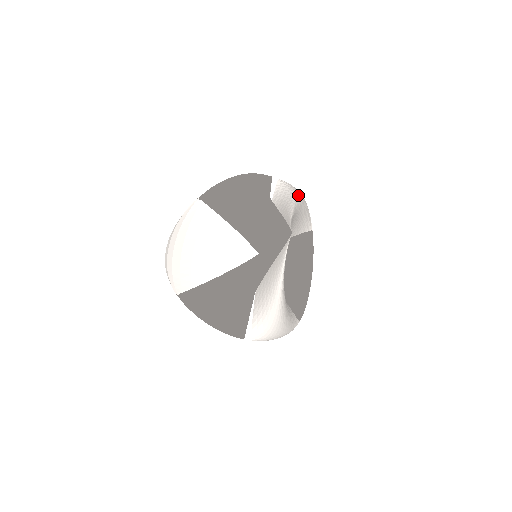
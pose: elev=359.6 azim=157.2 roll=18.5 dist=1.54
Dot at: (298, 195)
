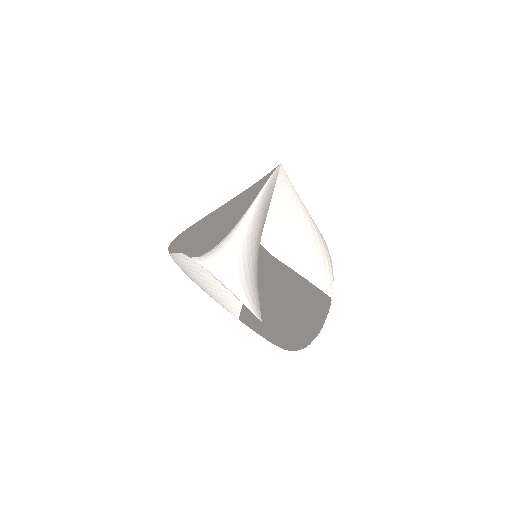
Dot at: (321, 235)
